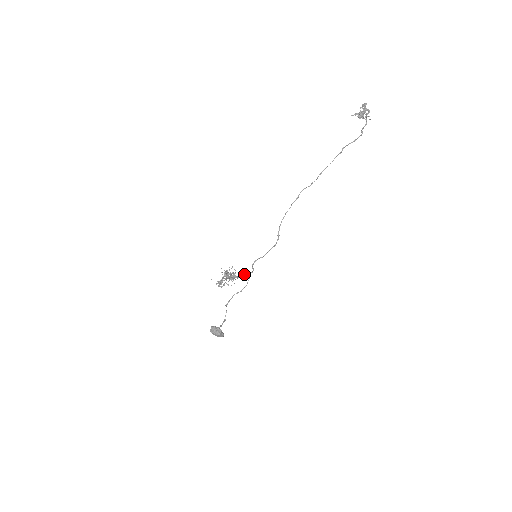
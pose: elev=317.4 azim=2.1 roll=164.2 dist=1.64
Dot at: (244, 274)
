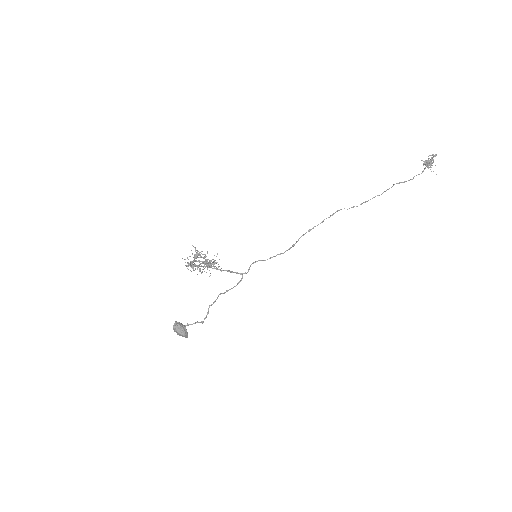
Dot at: (235, 272)
